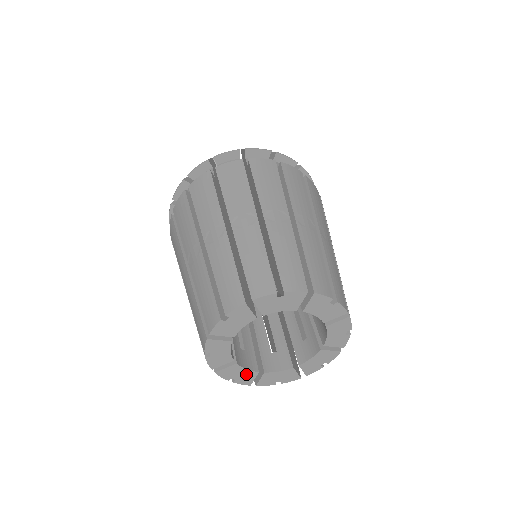
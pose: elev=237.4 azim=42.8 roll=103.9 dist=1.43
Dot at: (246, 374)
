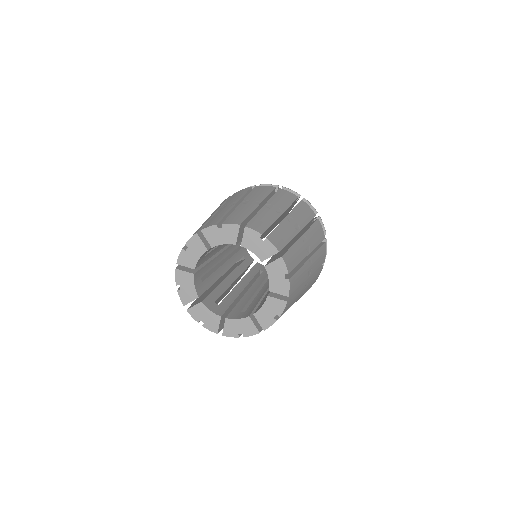
Dot at: (211, 317)
